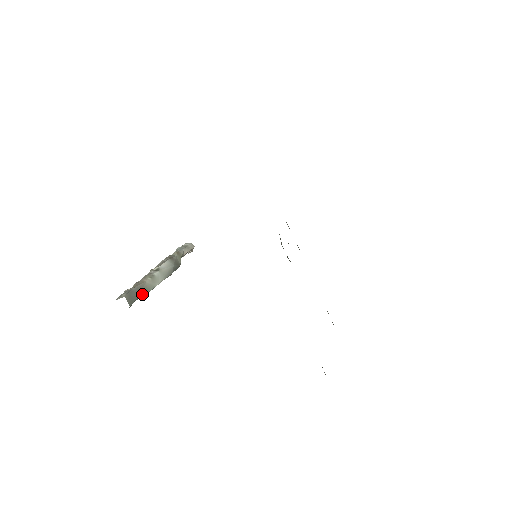
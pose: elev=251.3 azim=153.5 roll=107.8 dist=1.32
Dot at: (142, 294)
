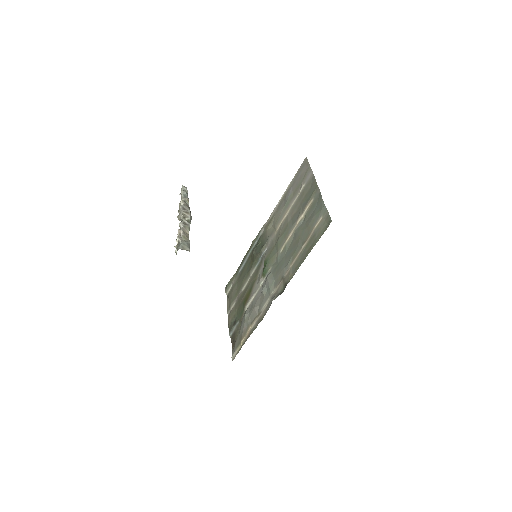
Dot at: occluded
